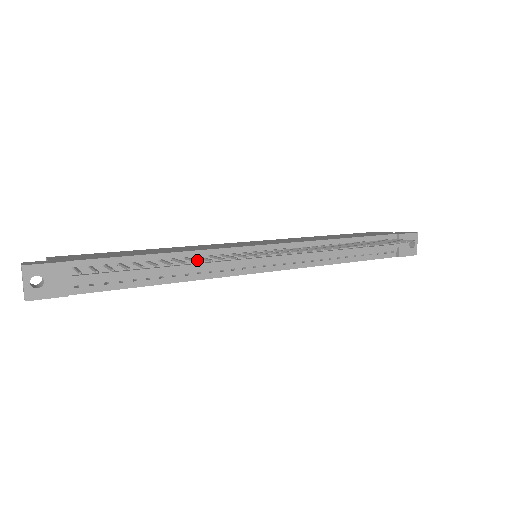
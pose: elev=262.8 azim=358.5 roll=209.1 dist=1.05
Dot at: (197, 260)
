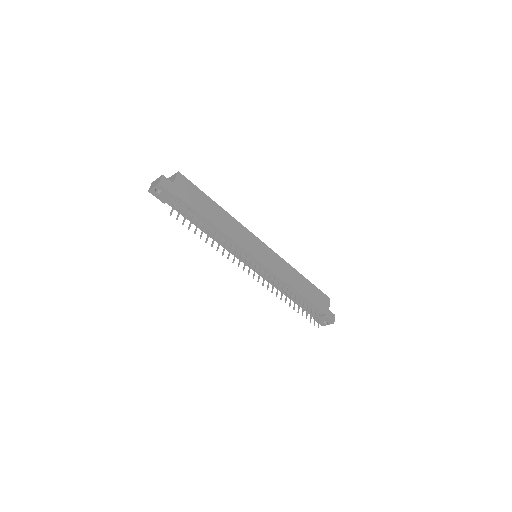
Dot at: (218, 248)
